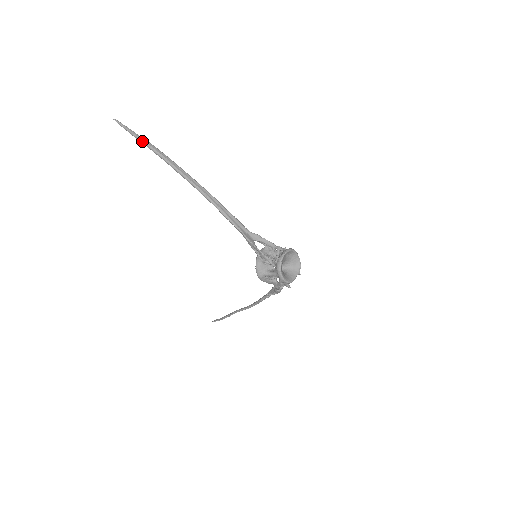
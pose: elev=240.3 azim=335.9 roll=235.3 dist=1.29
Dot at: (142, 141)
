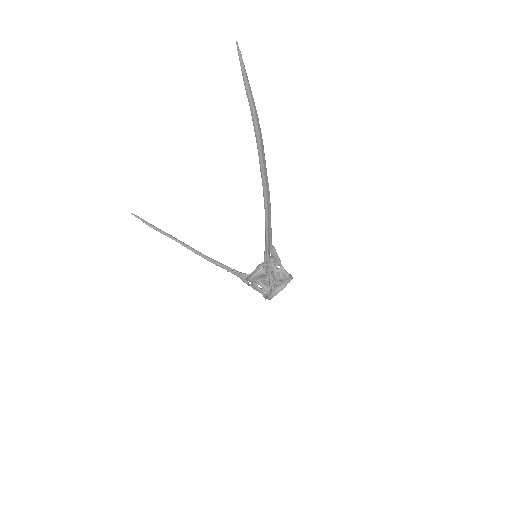
Dot at: (251, 103)
